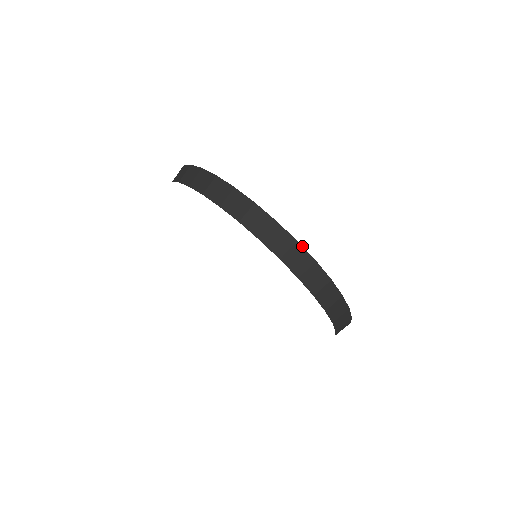
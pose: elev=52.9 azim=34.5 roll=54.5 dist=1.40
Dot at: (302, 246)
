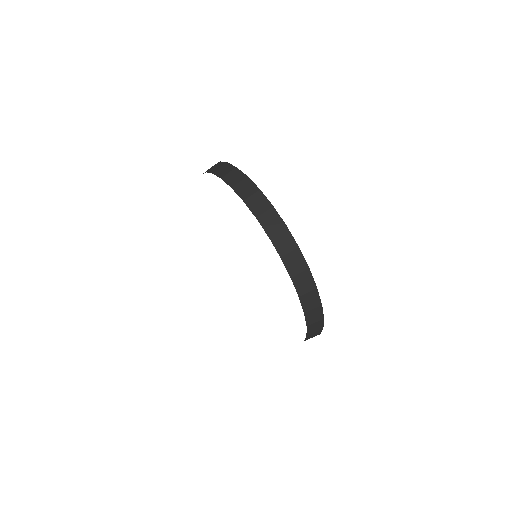
Dot at: occluded
